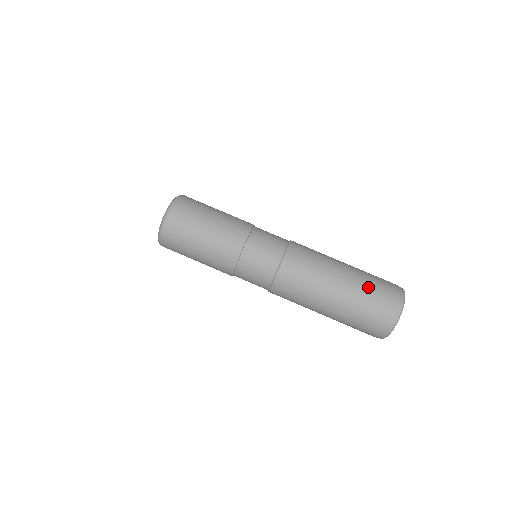
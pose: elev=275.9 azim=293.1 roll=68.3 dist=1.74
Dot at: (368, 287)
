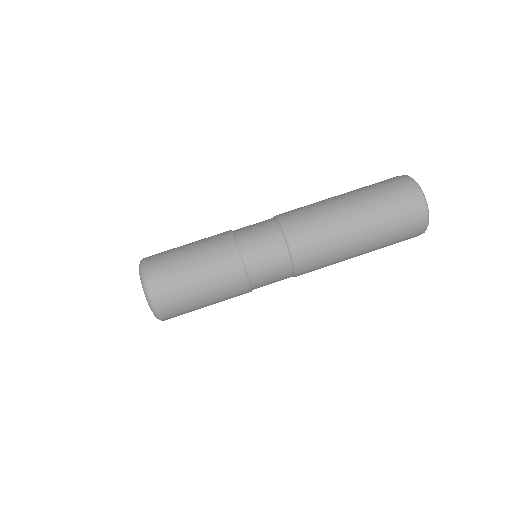
Dot at: occluded
